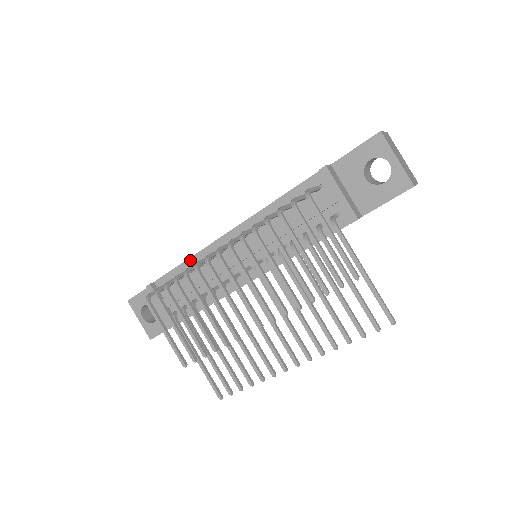
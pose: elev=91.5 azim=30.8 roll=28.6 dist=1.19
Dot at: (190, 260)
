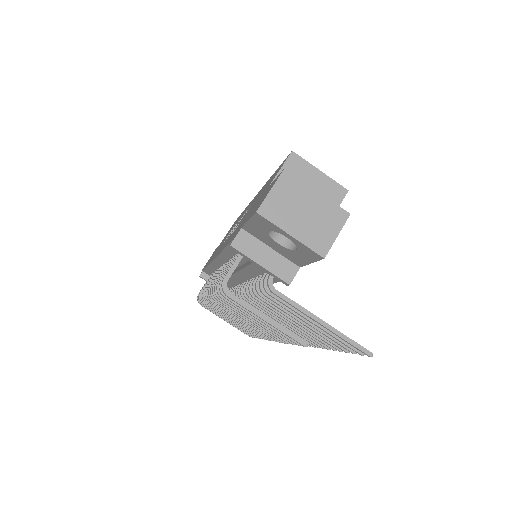
Dot at: (209, 267)
